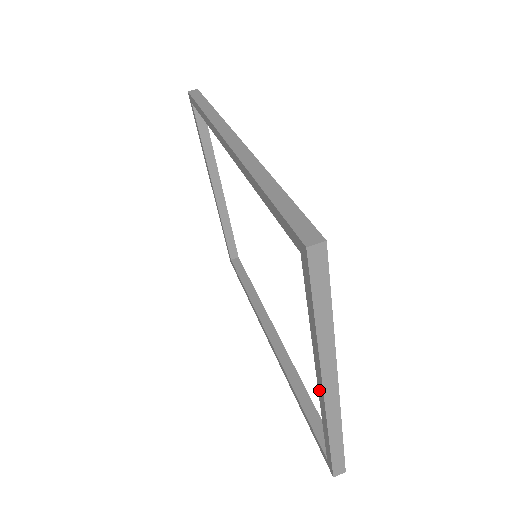
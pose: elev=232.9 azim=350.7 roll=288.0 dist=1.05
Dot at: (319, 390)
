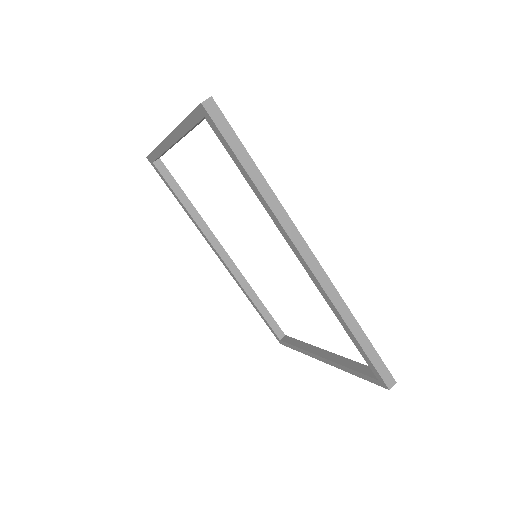
Dot at: (317, 356)
